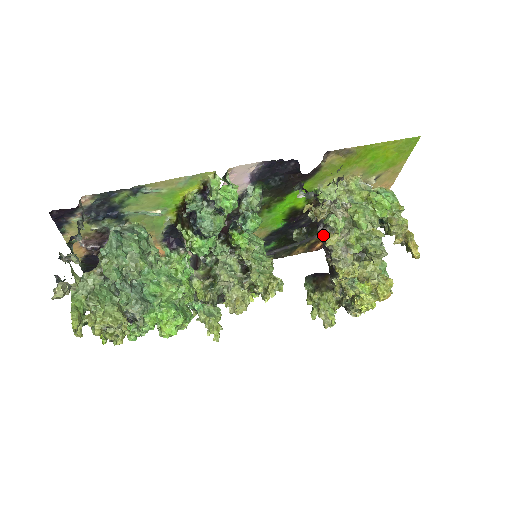
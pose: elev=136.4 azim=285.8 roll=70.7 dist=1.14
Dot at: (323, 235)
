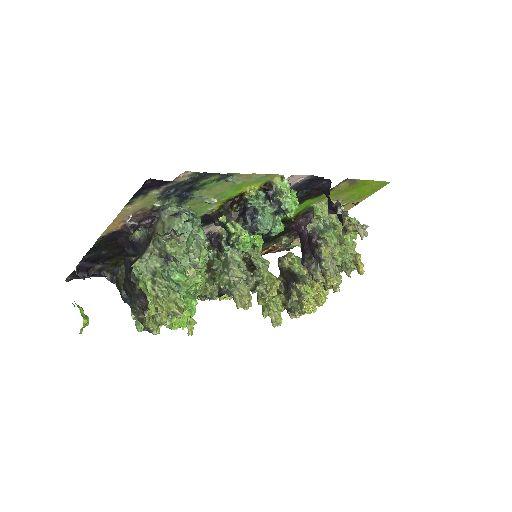
Dot at: (320, 246)
